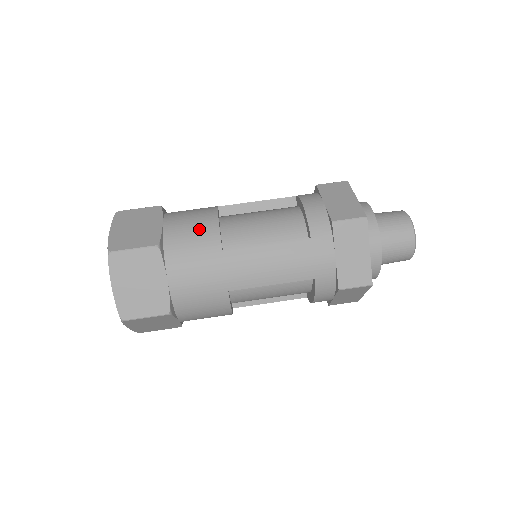
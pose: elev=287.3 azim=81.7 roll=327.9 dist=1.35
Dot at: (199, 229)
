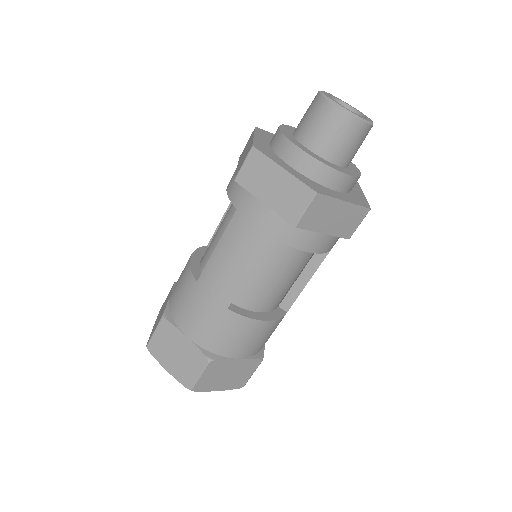
Dot at: (266, 334)
